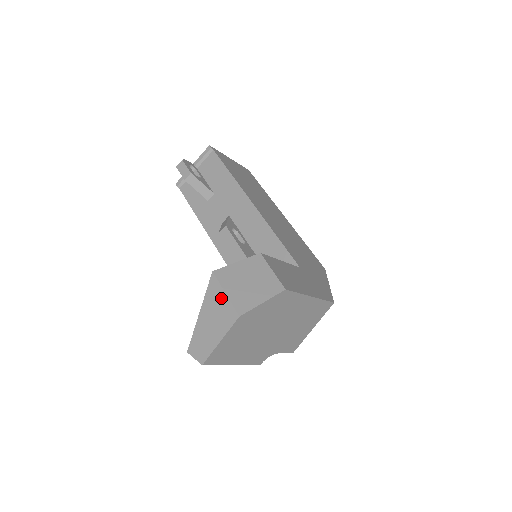
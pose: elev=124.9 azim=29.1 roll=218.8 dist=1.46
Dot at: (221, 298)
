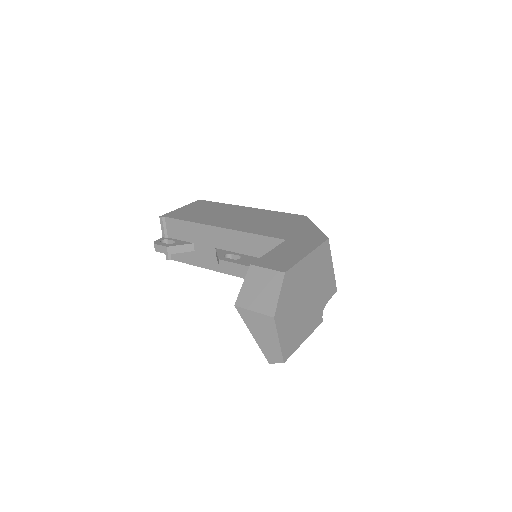
Dot at: (254, 316)
